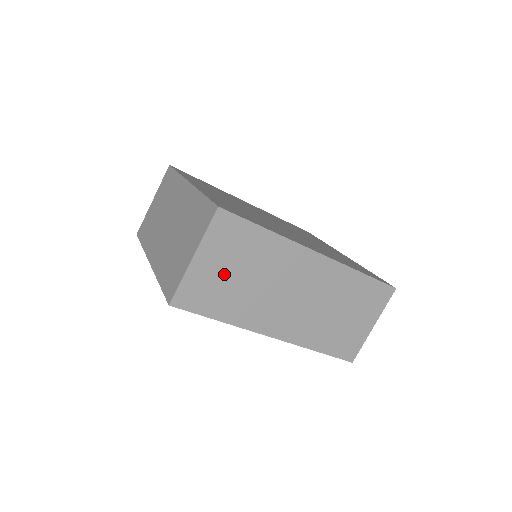
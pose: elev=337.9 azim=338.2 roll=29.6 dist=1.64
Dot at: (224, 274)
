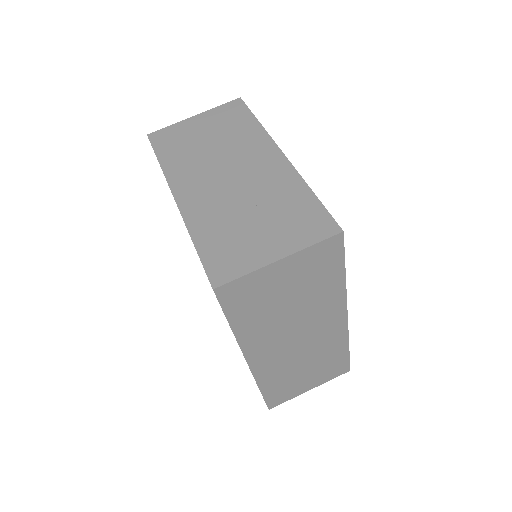
Dot at: (280, 291)
